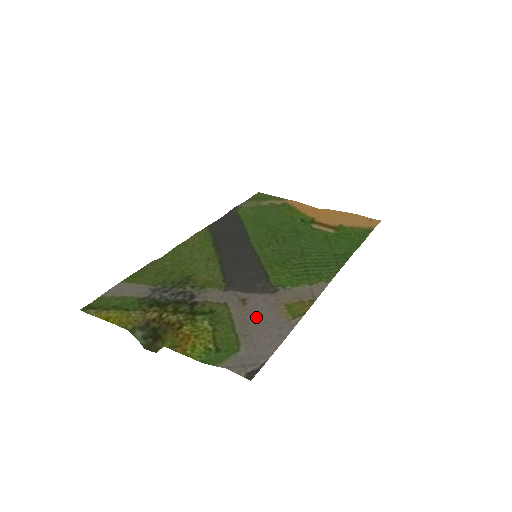
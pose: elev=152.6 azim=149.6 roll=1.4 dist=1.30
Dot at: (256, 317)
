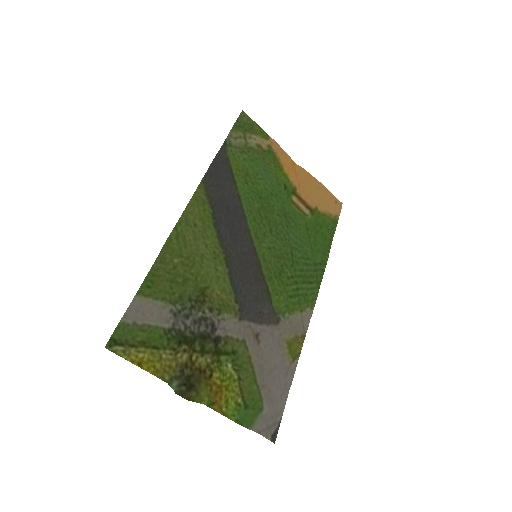
Dot at: (269, 361)
